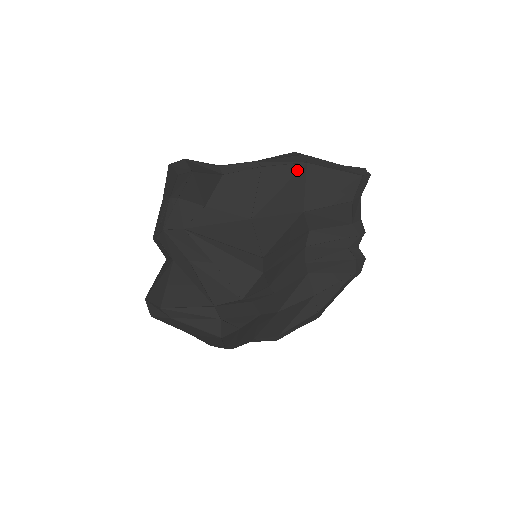
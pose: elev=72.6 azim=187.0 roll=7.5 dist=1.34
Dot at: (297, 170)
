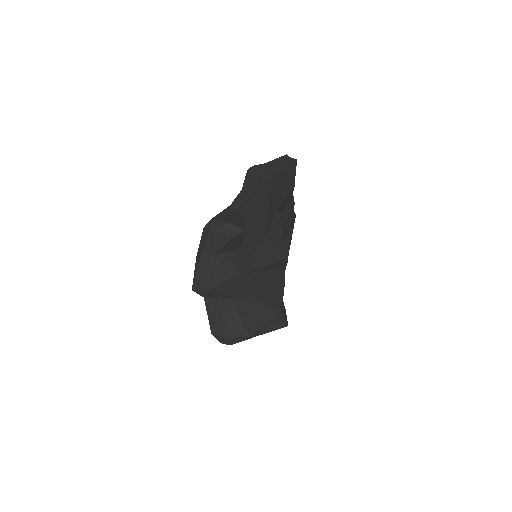
Dot at: (272, 183)
